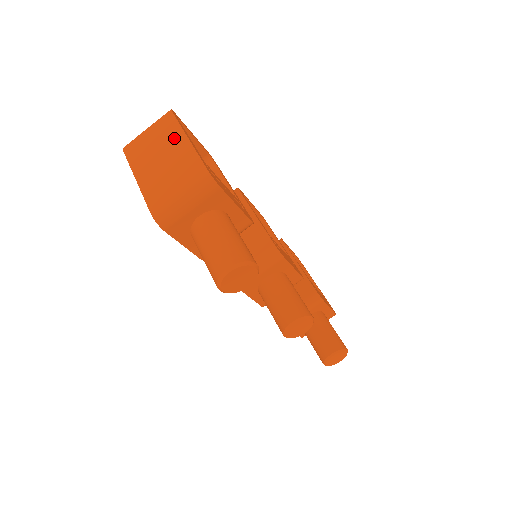
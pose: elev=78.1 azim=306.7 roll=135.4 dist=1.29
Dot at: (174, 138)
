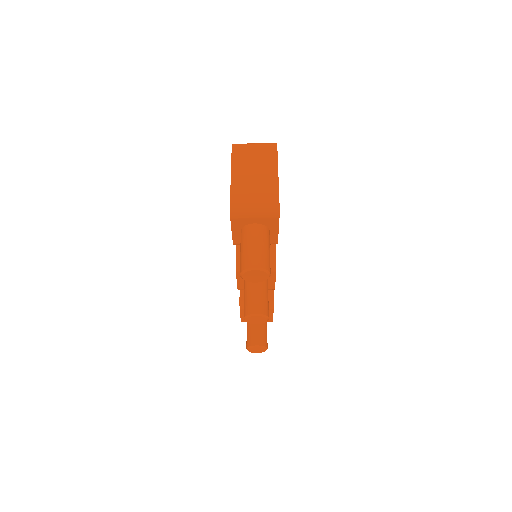
Dot at: (270, 166)
